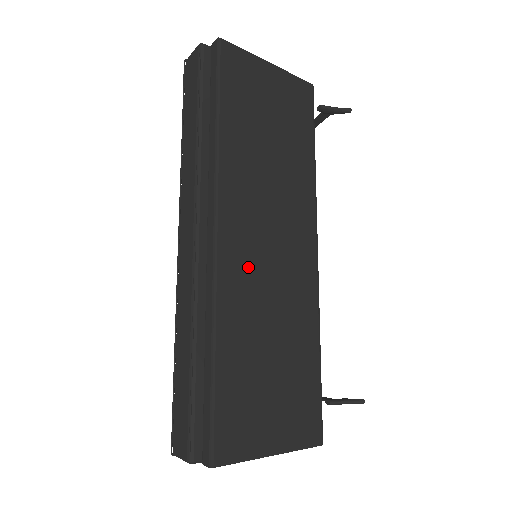
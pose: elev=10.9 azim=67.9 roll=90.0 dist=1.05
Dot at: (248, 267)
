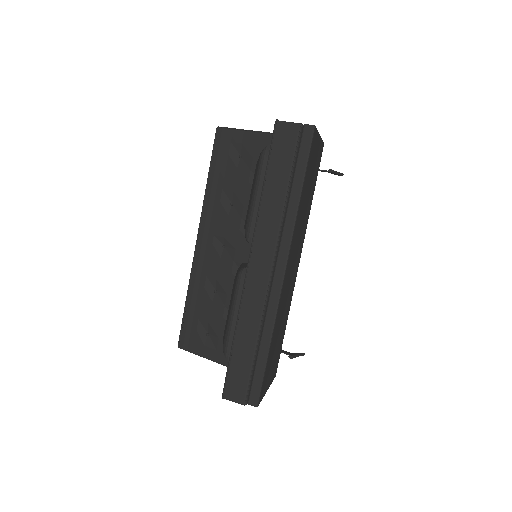
Dot at: (286, 288)
